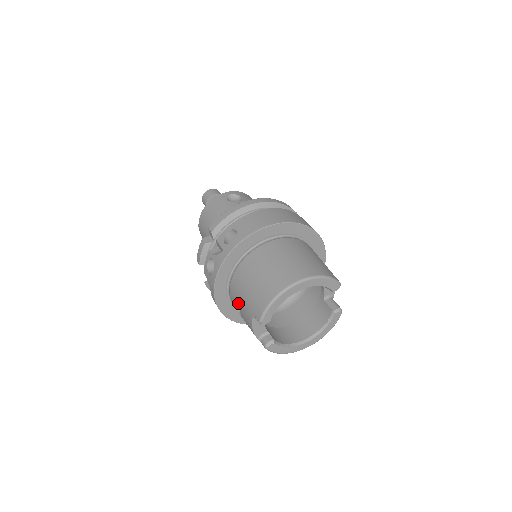
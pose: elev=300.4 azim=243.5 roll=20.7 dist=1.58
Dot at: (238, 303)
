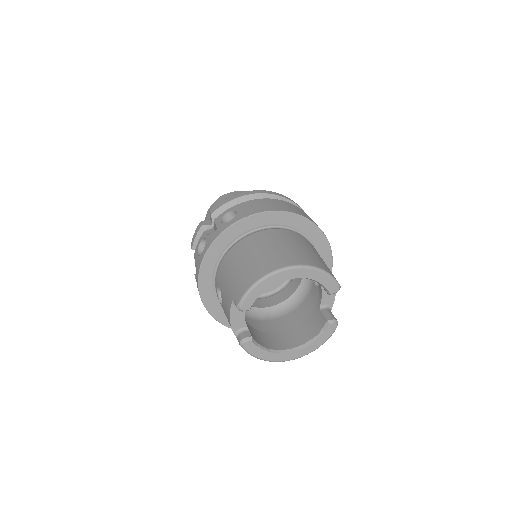
Dot at: (221, 289)
